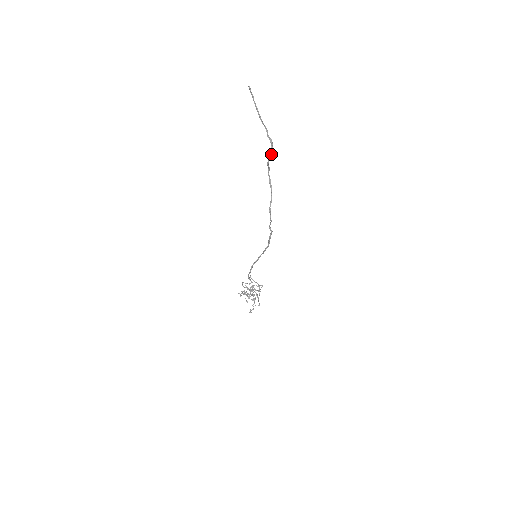
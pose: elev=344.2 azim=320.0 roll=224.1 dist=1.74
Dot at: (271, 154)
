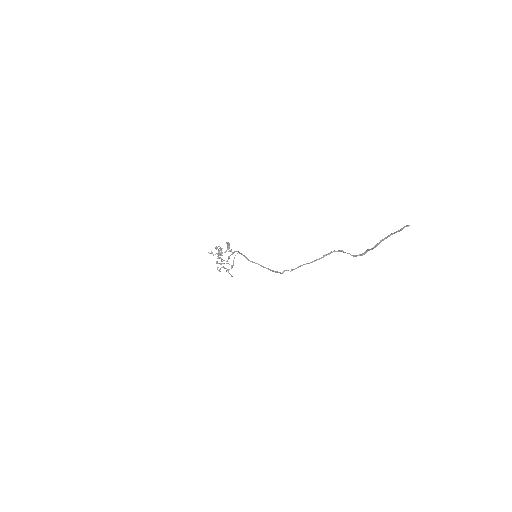
Dot at: (352, 255)
